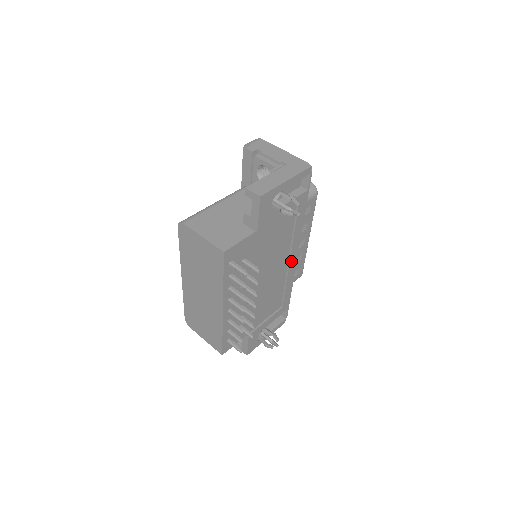
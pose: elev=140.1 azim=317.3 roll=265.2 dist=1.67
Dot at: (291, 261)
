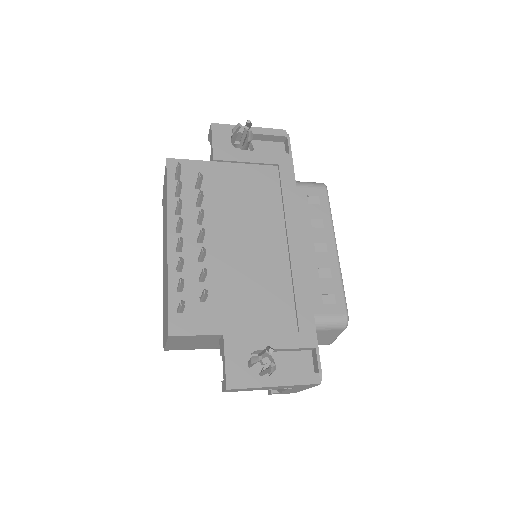
Dot at: (292, 243)
